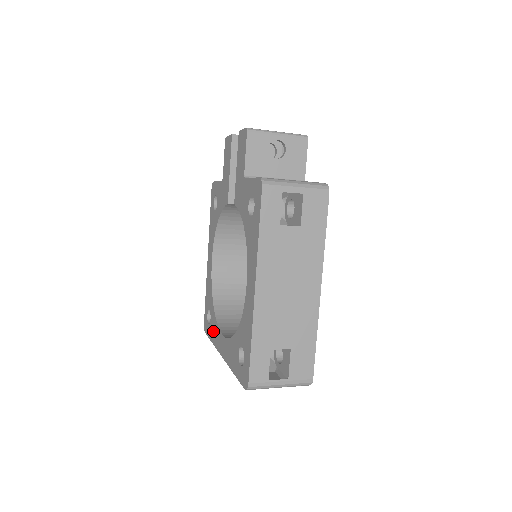
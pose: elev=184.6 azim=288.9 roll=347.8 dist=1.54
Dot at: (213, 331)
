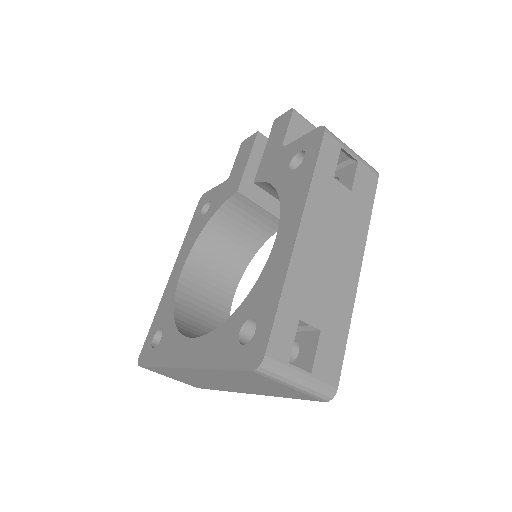
Dot at: (166, 349)
